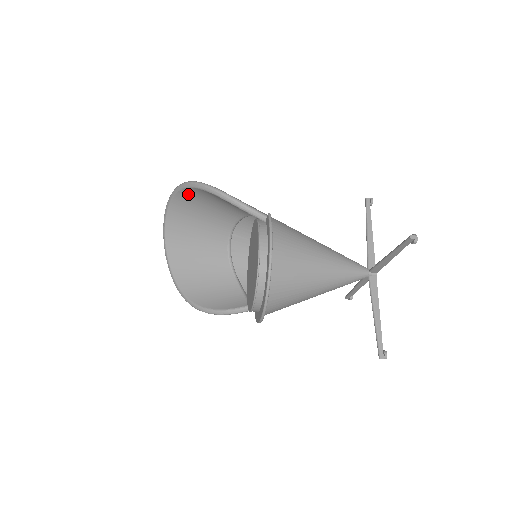
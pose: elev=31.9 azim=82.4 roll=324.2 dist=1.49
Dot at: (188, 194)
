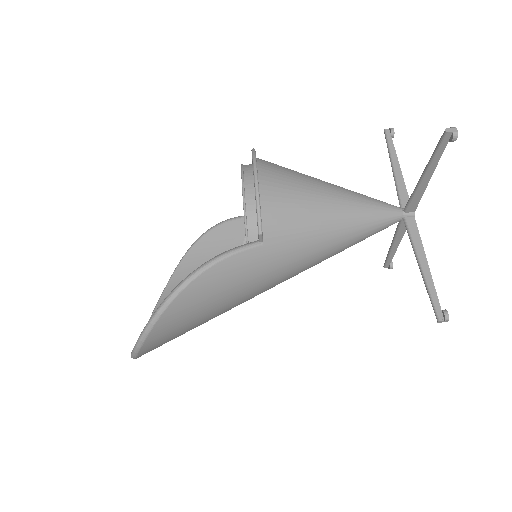
Dot at: (176, 283)
